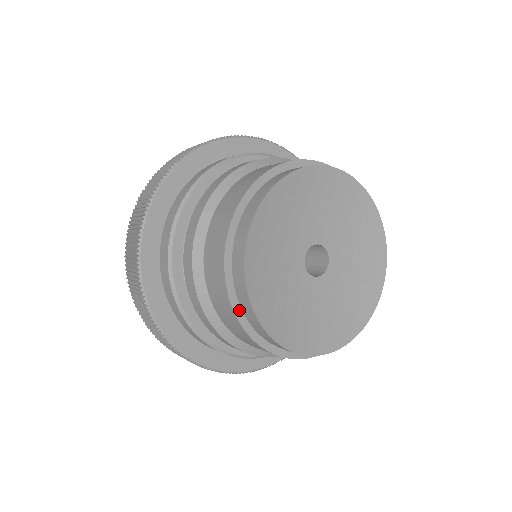
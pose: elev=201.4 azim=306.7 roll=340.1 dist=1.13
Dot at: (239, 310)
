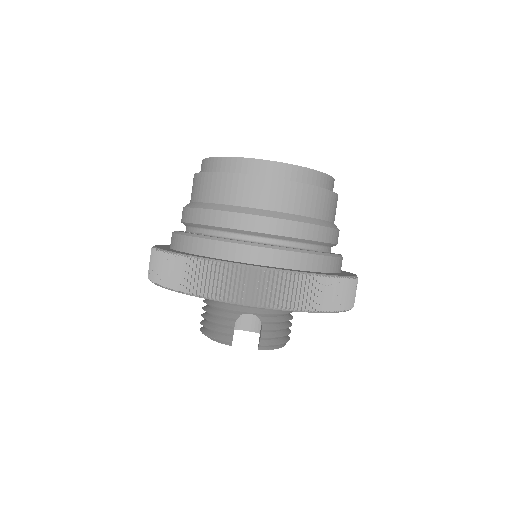
Dot at: occluded
